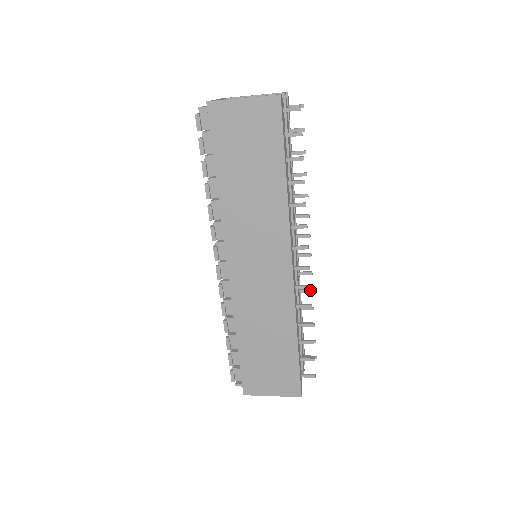
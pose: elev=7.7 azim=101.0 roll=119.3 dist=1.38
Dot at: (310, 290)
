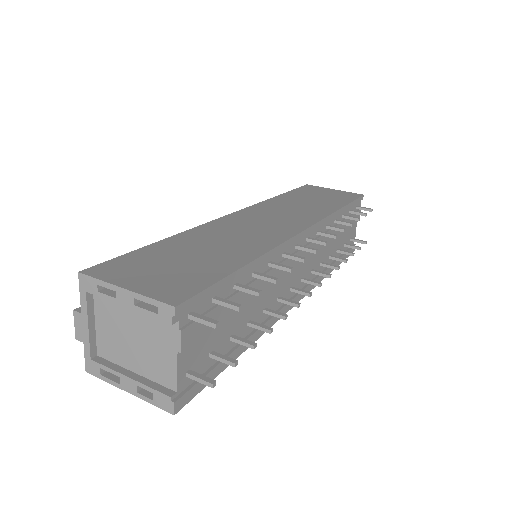
Dot at: occluded
